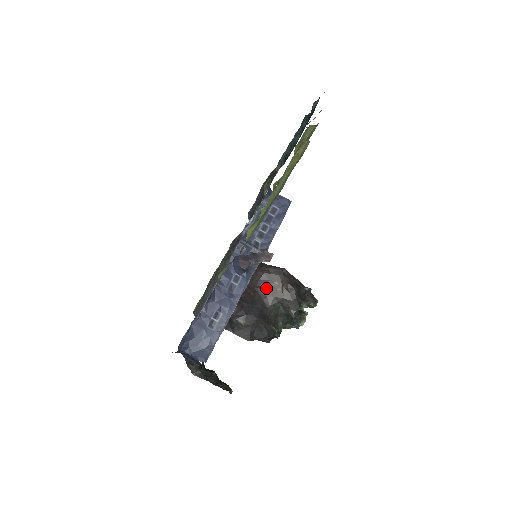
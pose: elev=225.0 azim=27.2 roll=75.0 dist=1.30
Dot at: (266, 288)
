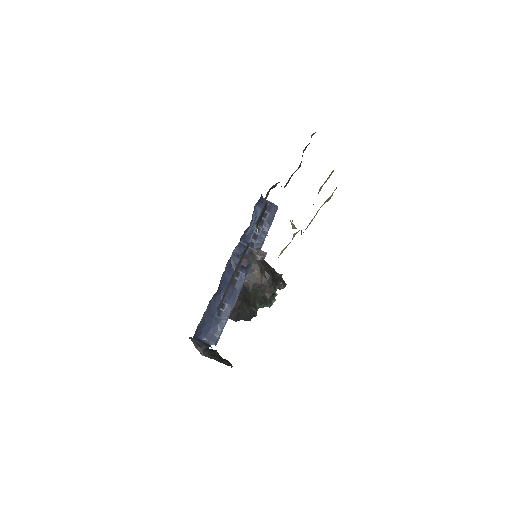
Dot at: (247, 276)
